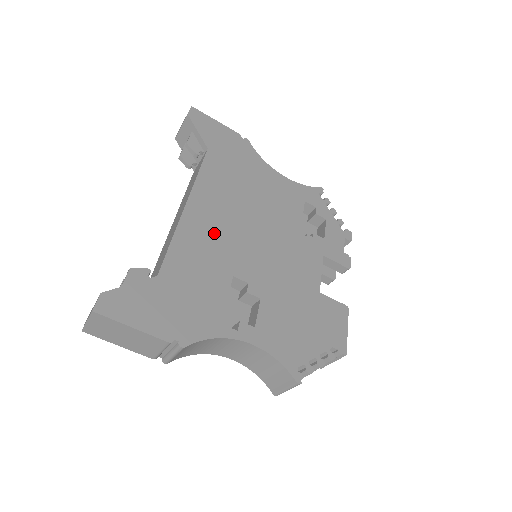
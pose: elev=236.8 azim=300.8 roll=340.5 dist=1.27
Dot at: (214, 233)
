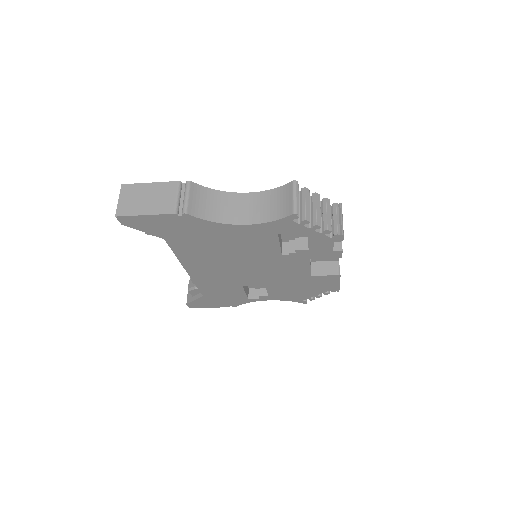
Dot at: (216, 276)
